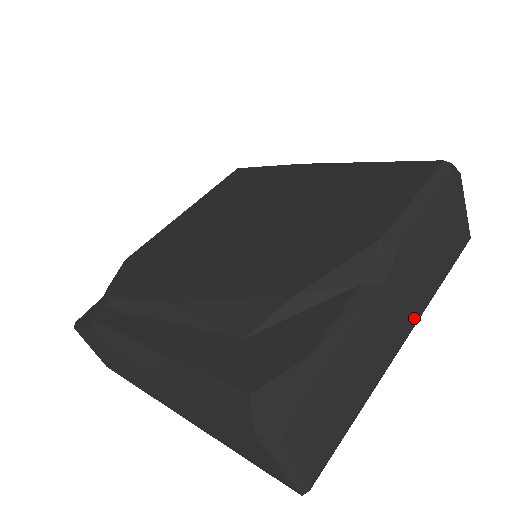
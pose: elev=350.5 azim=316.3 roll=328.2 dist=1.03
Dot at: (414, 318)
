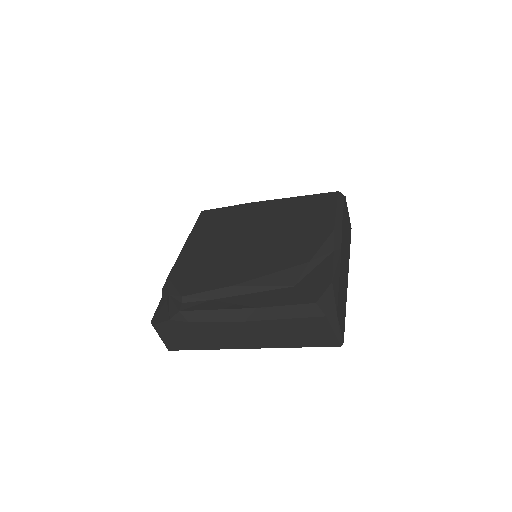
Dot at: (348, 267)
